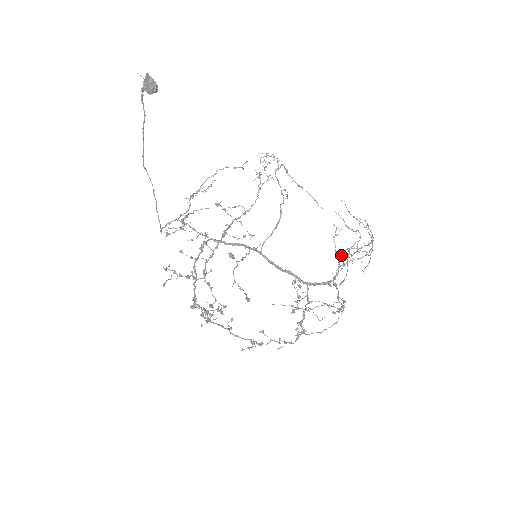
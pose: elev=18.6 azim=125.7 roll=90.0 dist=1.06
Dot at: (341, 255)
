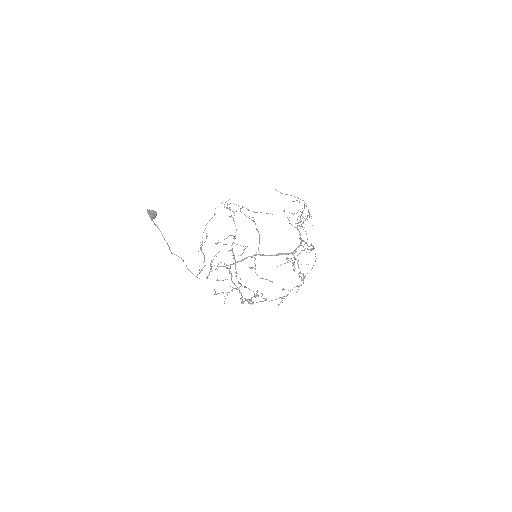
Dot at: occluded
